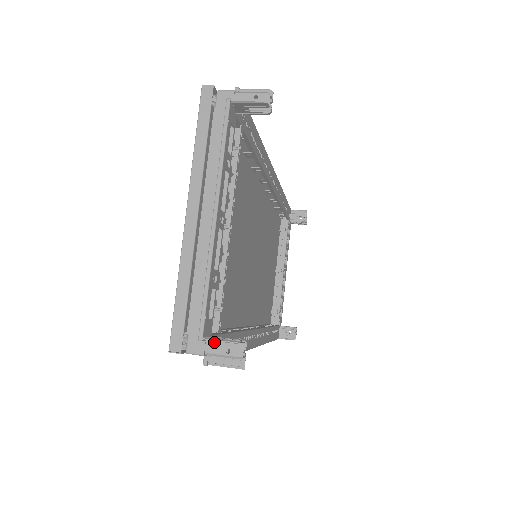
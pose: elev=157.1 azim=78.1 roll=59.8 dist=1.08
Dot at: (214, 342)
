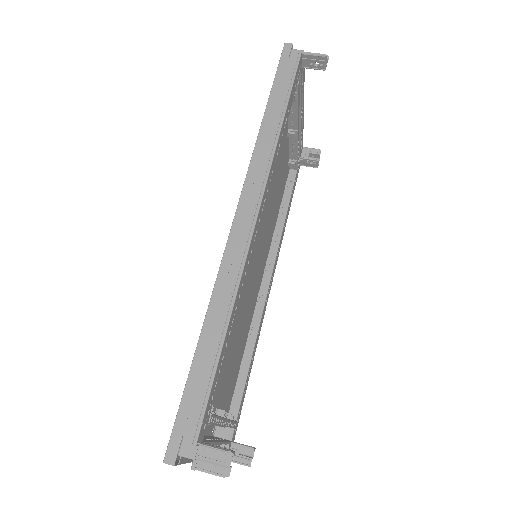
Dot at: (234, 455)
